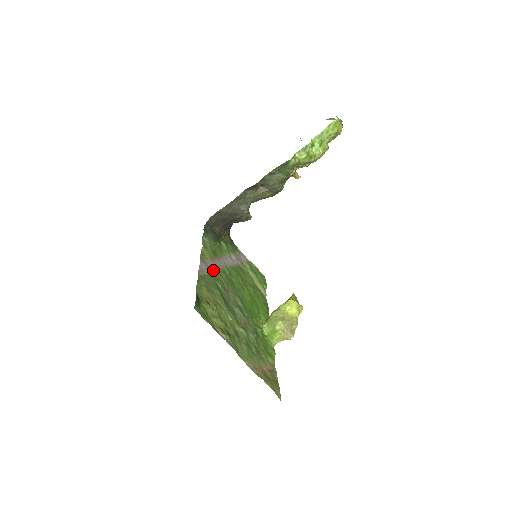
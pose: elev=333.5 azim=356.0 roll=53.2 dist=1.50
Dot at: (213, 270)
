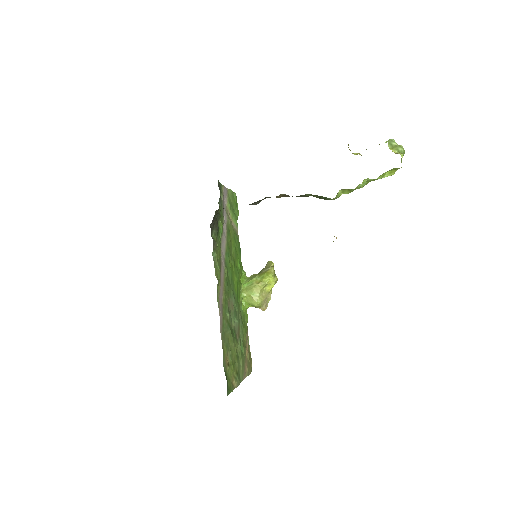
Dot at: (222, 298)
